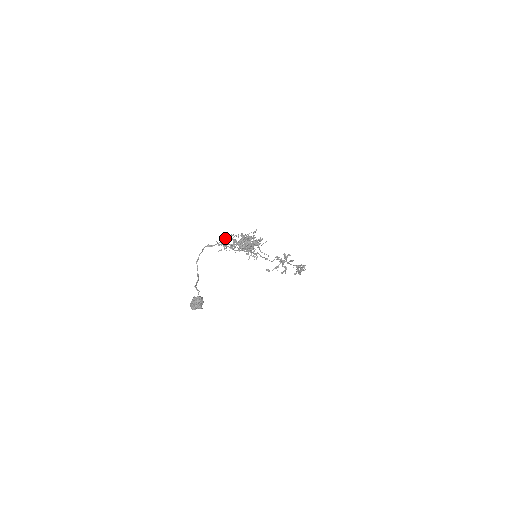
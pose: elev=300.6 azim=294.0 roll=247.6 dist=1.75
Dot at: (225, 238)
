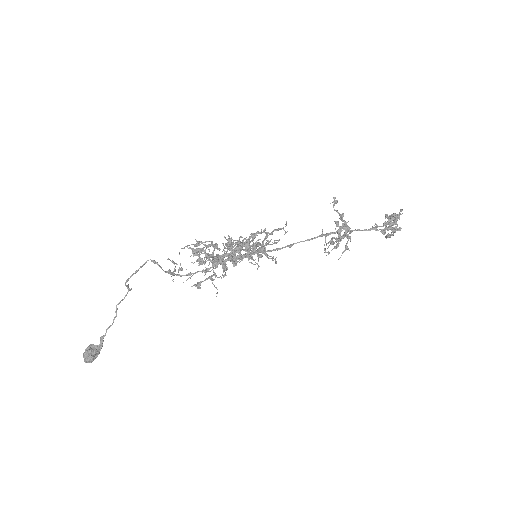
Dot at: occluded
